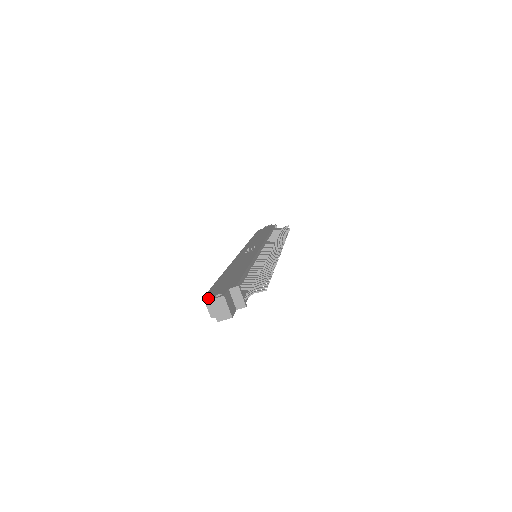
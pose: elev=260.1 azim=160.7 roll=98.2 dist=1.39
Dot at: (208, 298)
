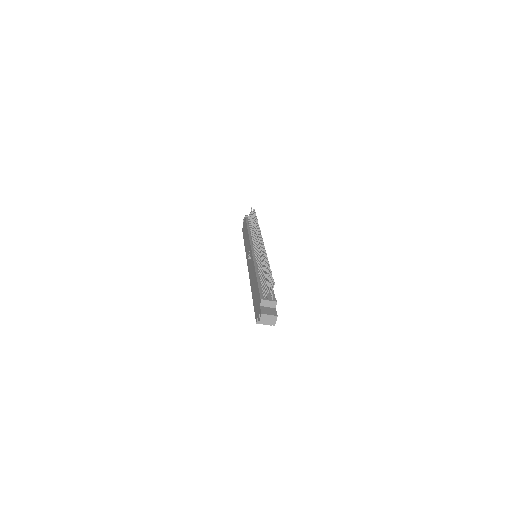
Dot at: (258, 321)
